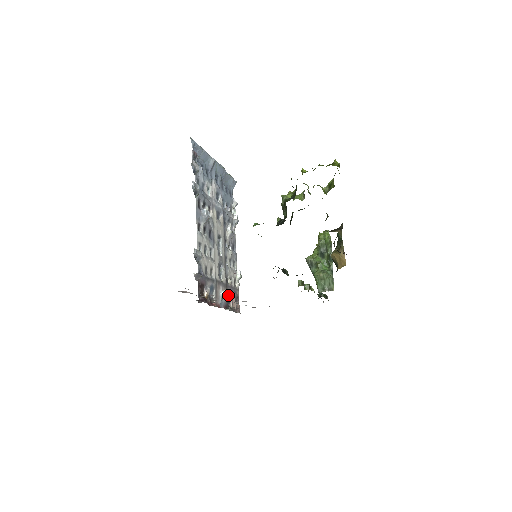
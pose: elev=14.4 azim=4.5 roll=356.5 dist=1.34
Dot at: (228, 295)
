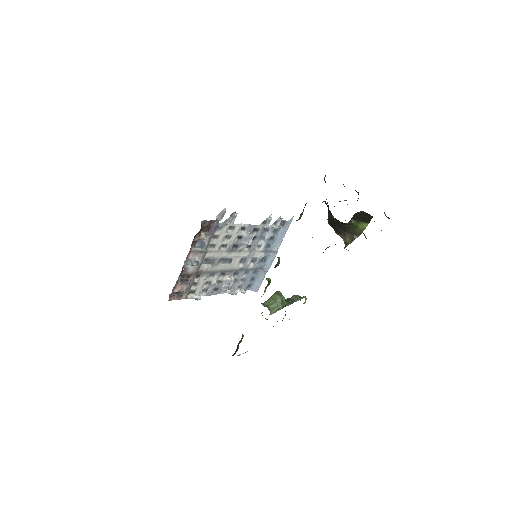
Dot at: (188, 277)
